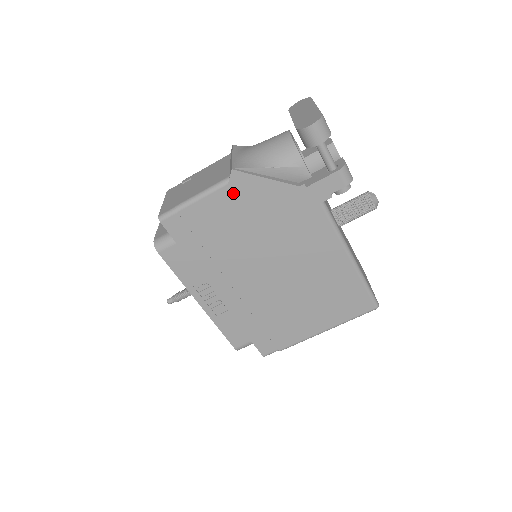
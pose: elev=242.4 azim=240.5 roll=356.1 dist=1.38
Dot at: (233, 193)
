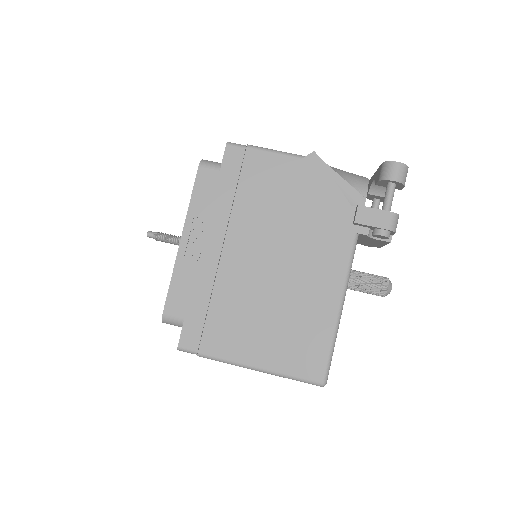
Dot at: (299, 168)
